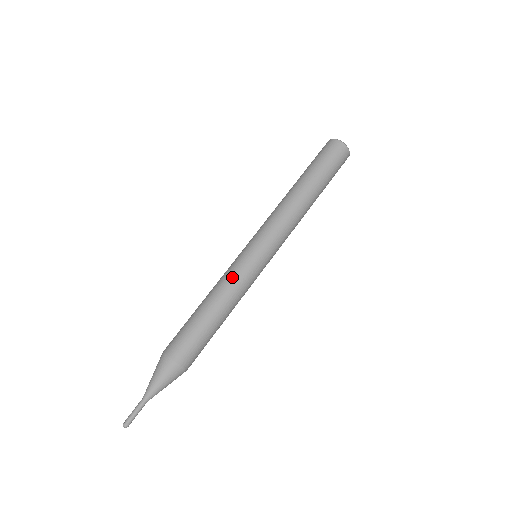
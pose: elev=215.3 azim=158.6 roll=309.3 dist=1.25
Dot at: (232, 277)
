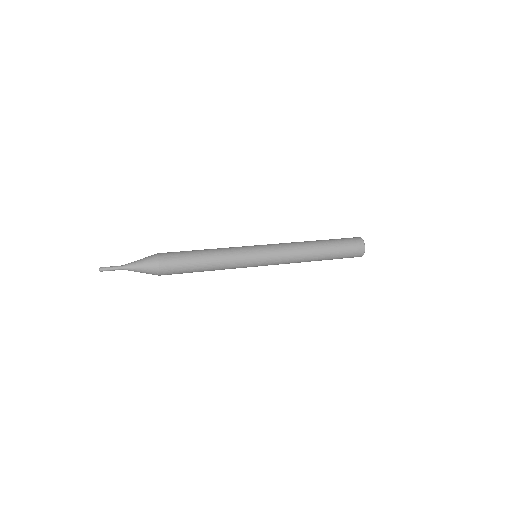
Dot at: (231, 248)
